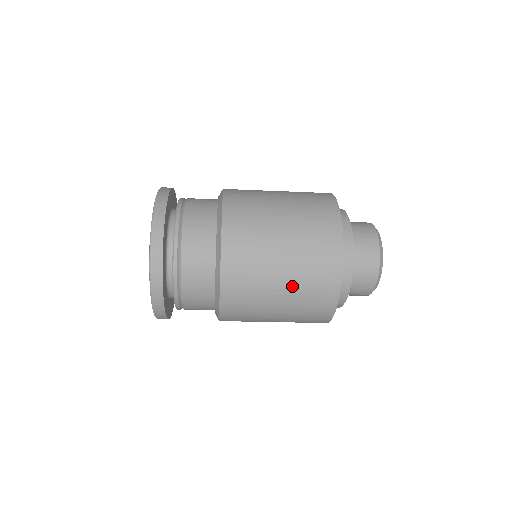
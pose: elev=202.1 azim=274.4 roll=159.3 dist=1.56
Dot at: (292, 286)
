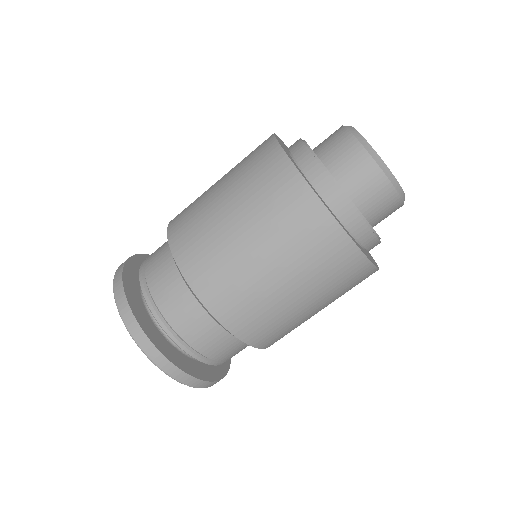
Dot at: (280, 258)
